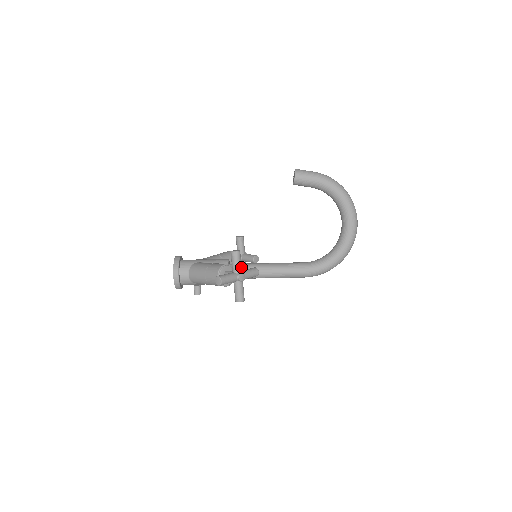
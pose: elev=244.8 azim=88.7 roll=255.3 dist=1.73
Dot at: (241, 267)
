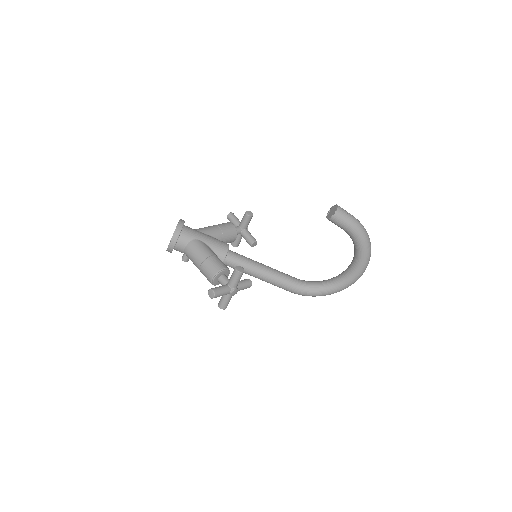
Dot at: occluded
